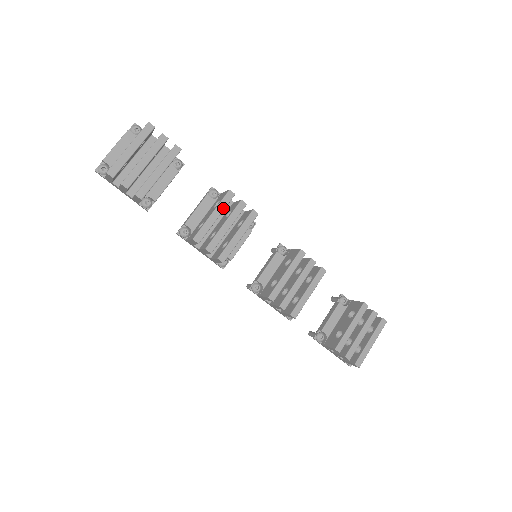
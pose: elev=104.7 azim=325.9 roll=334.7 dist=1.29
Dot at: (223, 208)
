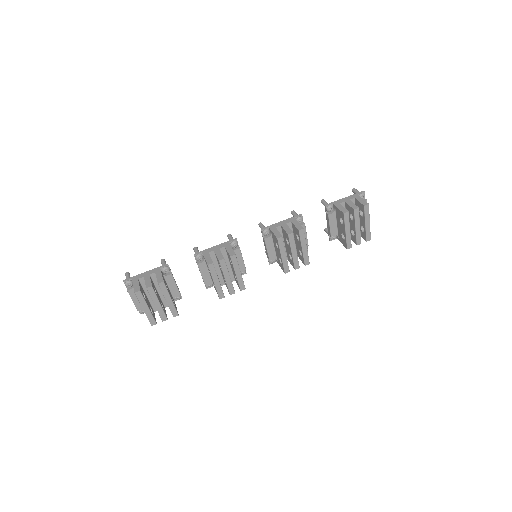
Dot at: (216, 274)
